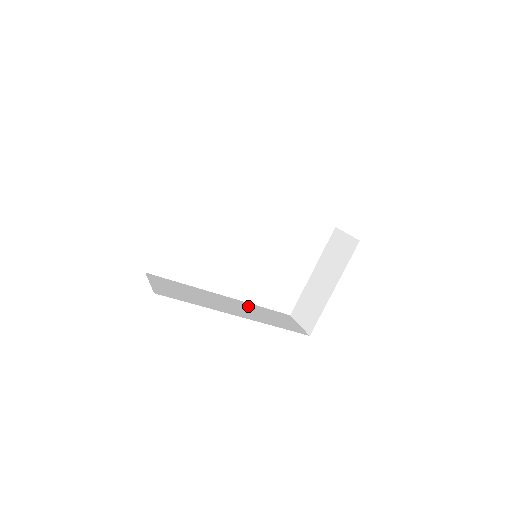
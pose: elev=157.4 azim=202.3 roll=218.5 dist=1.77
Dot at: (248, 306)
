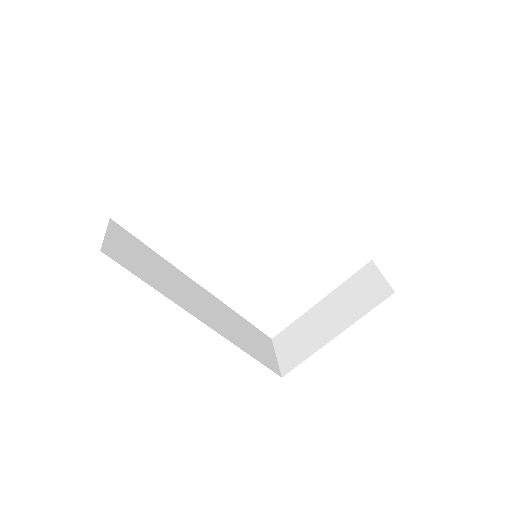
Dot at: (224, 310)
